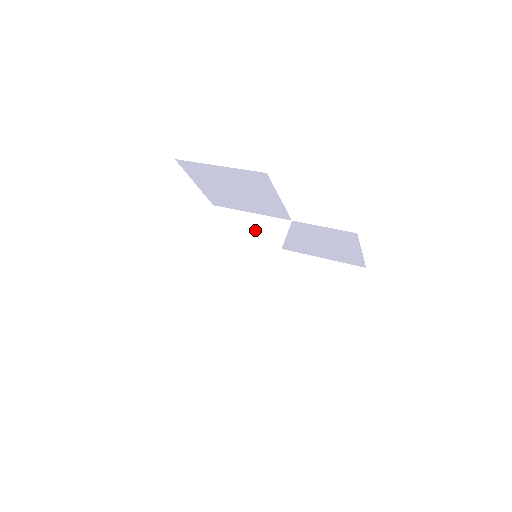
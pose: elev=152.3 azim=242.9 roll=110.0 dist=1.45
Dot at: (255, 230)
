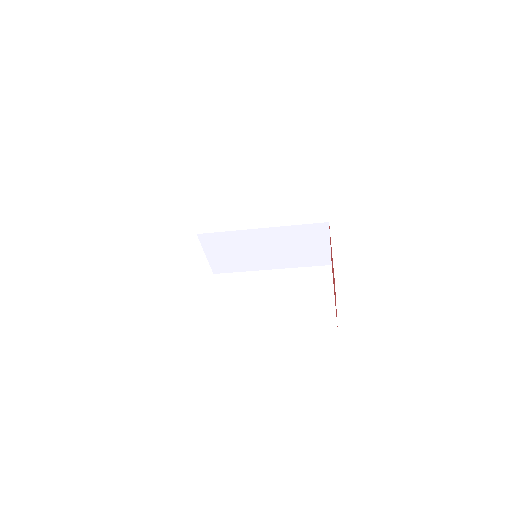
Dot at: (253, 262)
